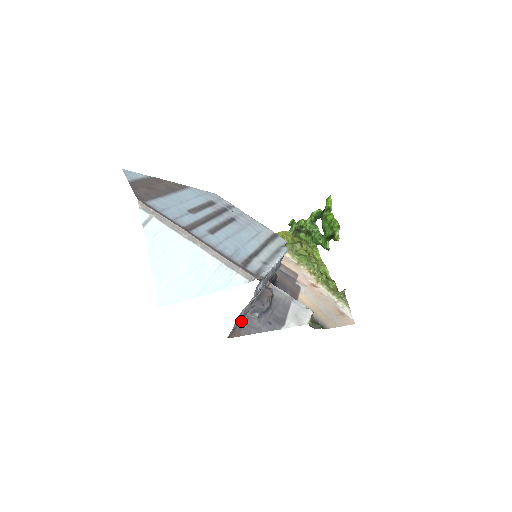
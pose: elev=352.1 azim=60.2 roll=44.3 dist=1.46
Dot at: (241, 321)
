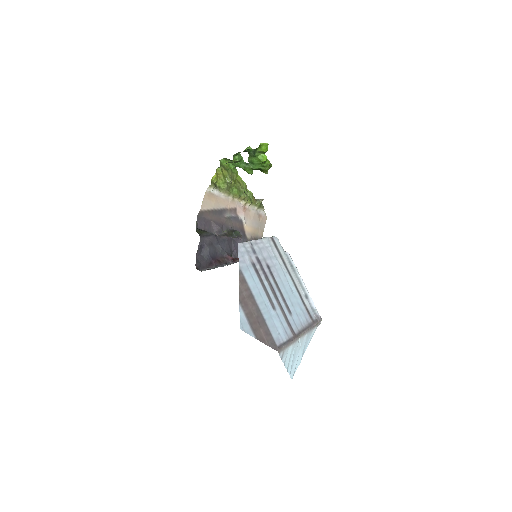
Dot at: occluded
